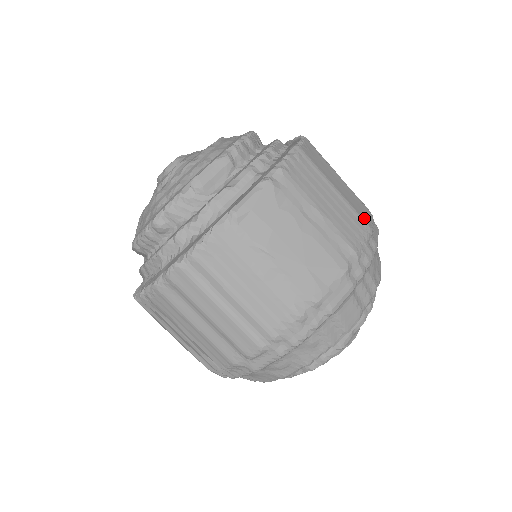
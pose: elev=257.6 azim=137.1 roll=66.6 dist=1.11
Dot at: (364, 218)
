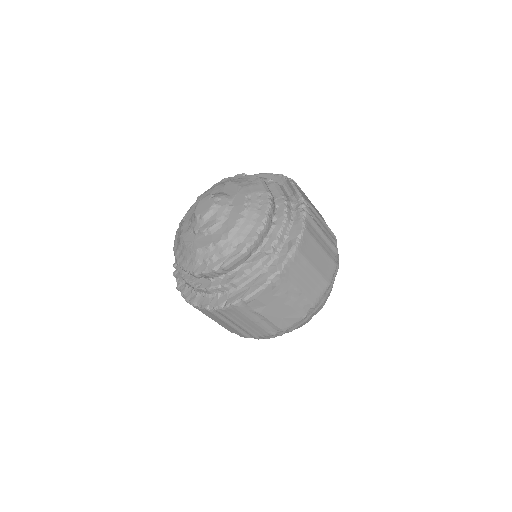
Dot at: (328, 279)
